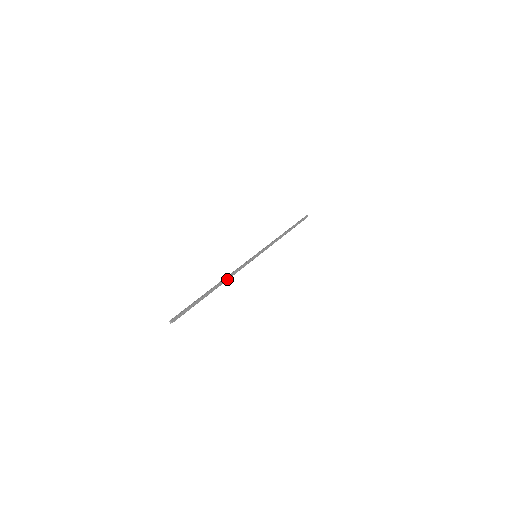
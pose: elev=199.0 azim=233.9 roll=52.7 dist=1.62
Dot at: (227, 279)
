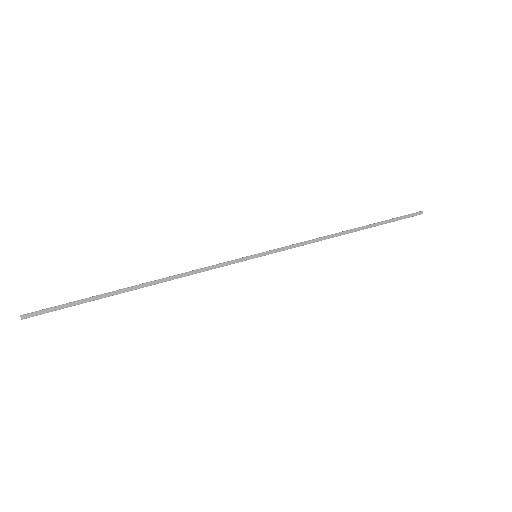
Dot at: (169, 279)
